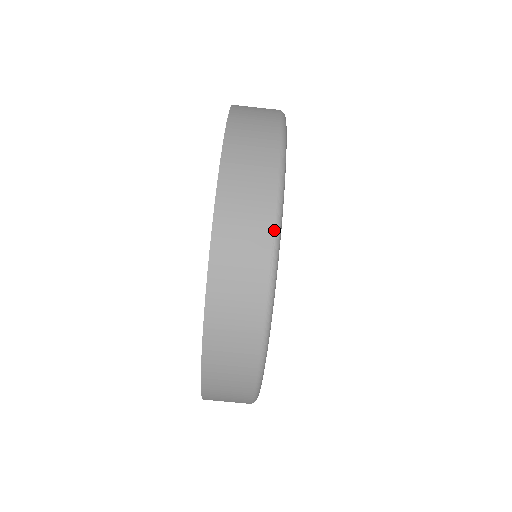
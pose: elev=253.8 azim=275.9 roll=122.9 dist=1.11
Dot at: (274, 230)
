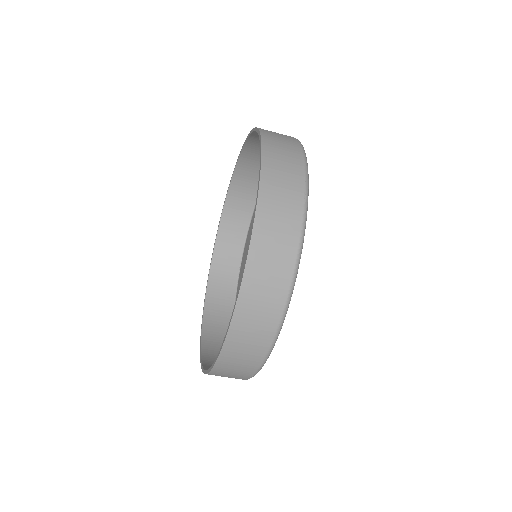
Dot at: (256, 371)
